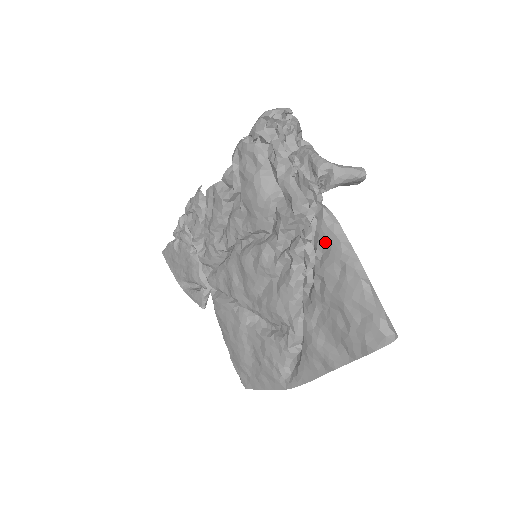
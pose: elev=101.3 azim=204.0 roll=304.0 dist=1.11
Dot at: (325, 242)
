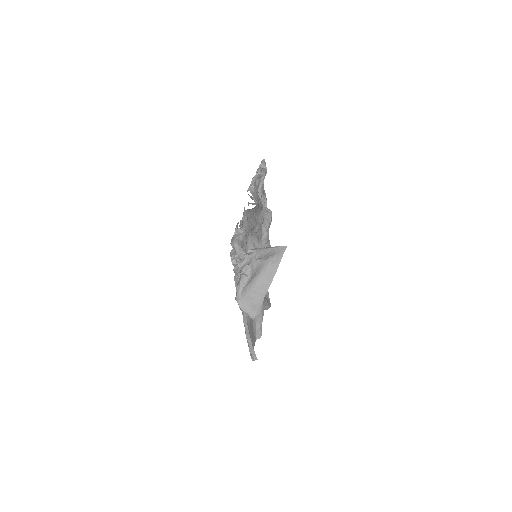
Dot at: occluded
